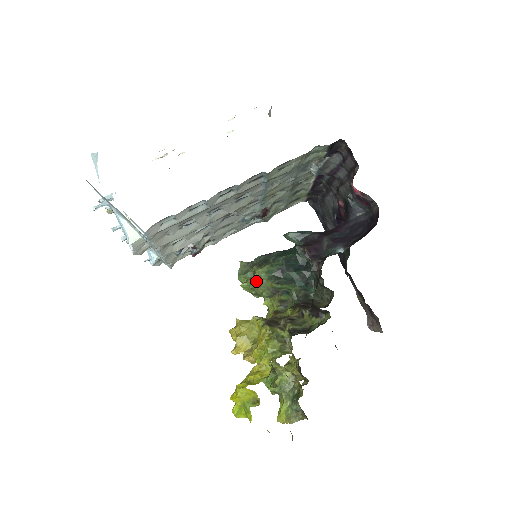
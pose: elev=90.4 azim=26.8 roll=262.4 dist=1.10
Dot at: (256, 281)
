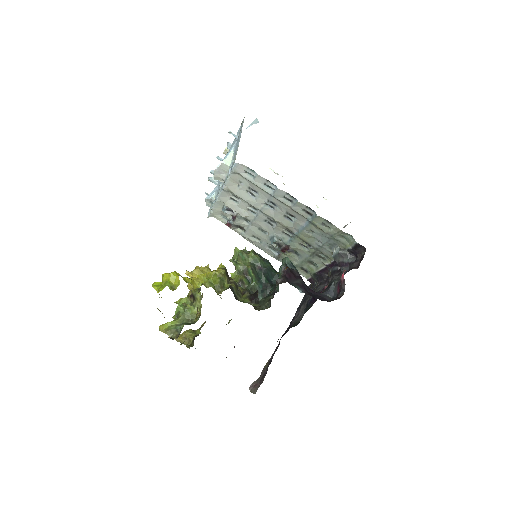
Dot at: (244, 256)
